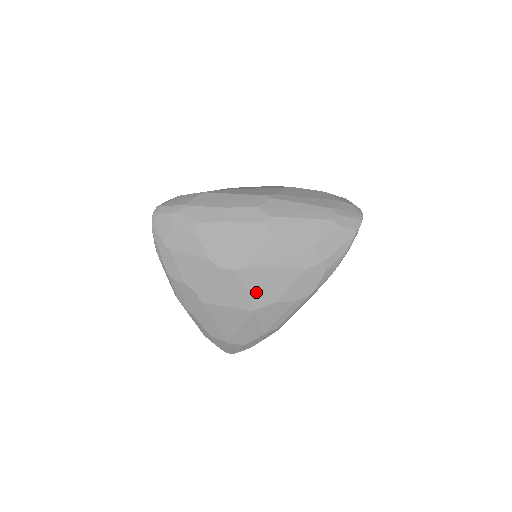
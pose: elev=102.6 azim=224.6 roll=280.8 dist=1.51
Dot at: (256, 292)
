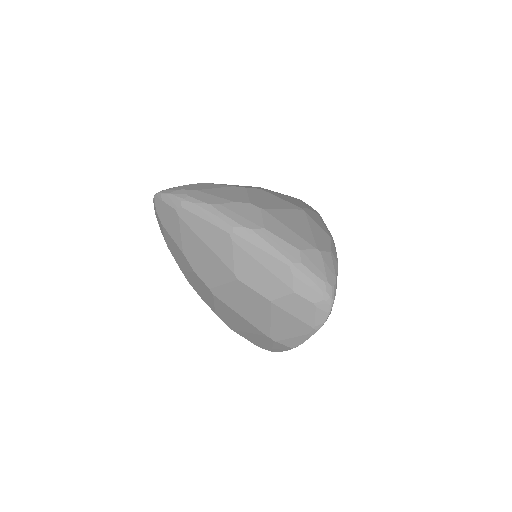
Dot at: (288, 201)
